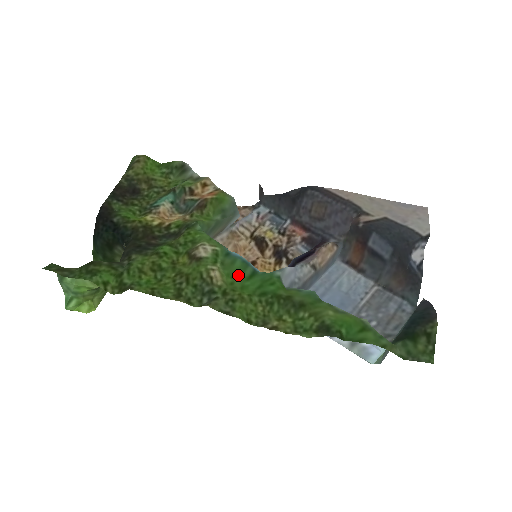
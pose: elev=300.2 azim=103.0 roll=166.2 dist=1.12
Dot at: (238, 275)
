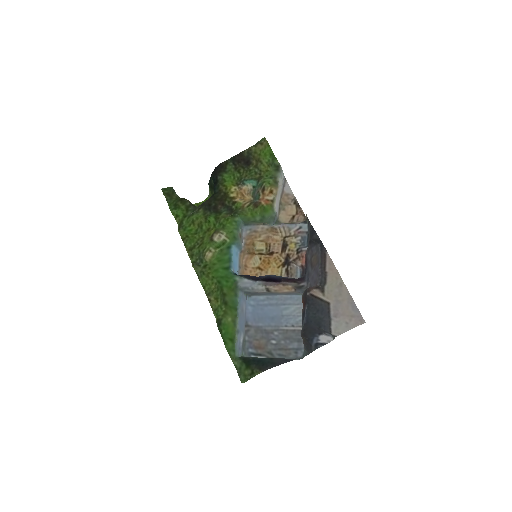
Dot at: (222, 262)
